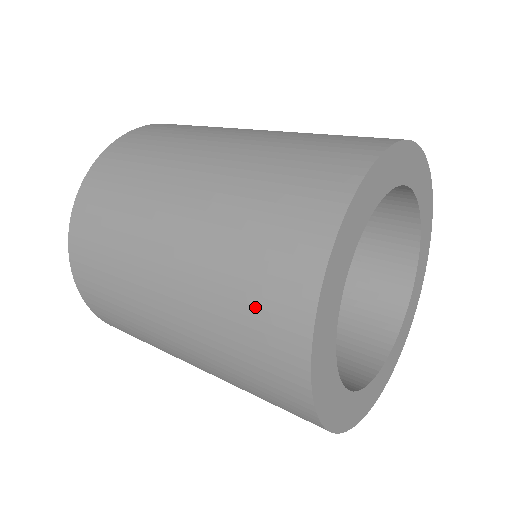
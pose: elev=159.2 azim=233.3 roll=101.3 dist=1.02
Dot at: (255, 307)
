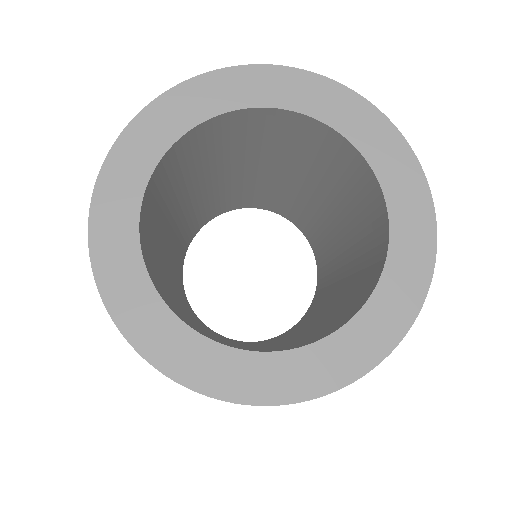
Dot at: occluded
